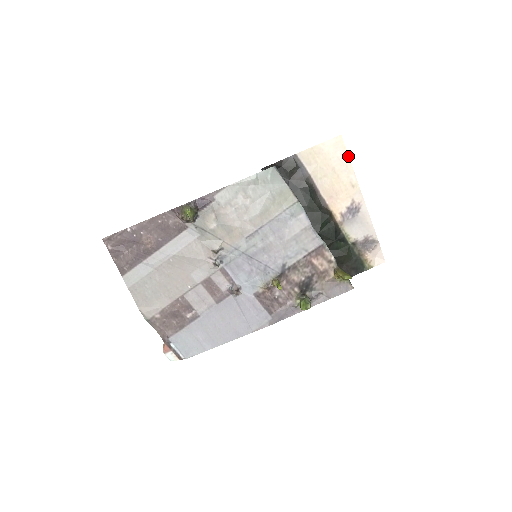
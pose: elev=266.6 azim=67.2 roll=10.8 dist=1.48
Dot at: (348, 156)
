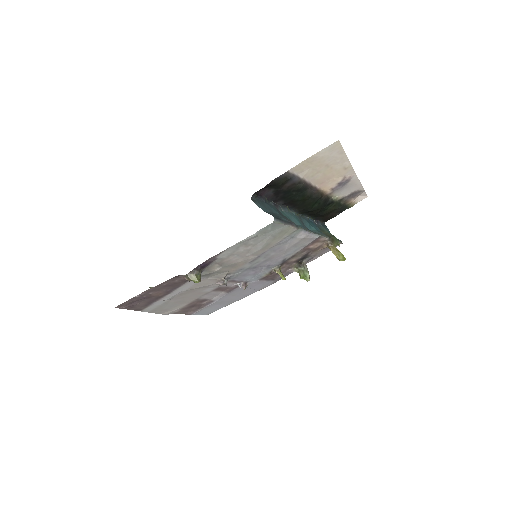
Dot at: (344, 151)
